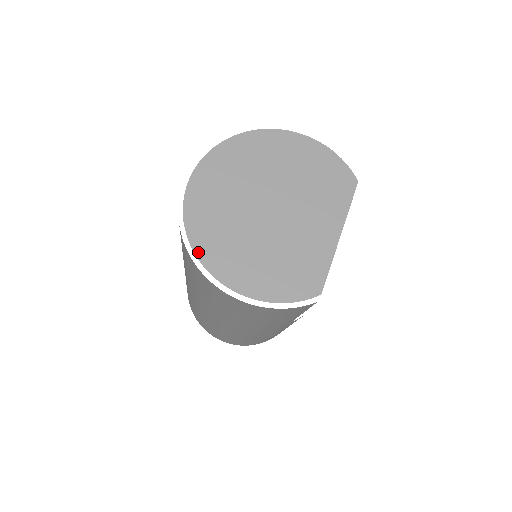
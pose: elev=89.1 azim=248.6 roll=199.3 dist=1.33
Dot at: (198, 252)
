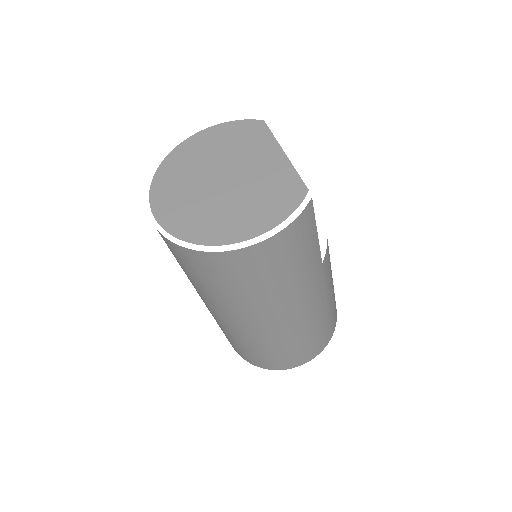
Dot at: (199, 242)
